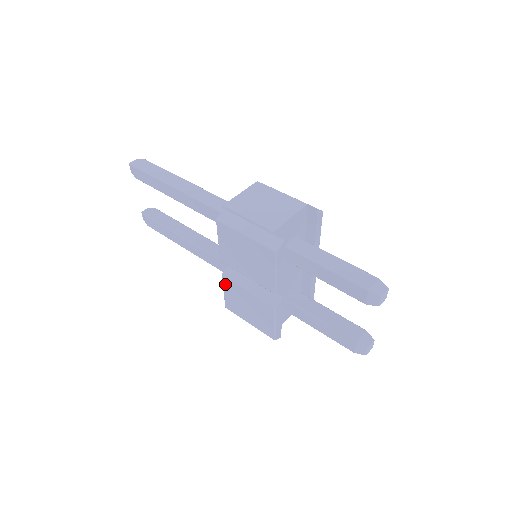
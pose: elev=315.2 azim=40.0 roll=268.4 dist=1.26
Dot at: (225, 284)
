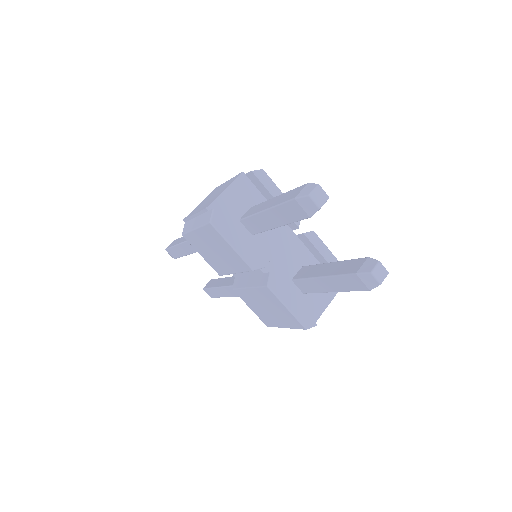
Dot at: (242, 298)
